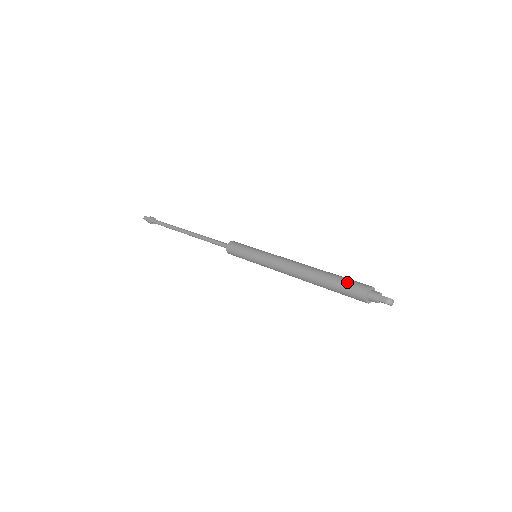
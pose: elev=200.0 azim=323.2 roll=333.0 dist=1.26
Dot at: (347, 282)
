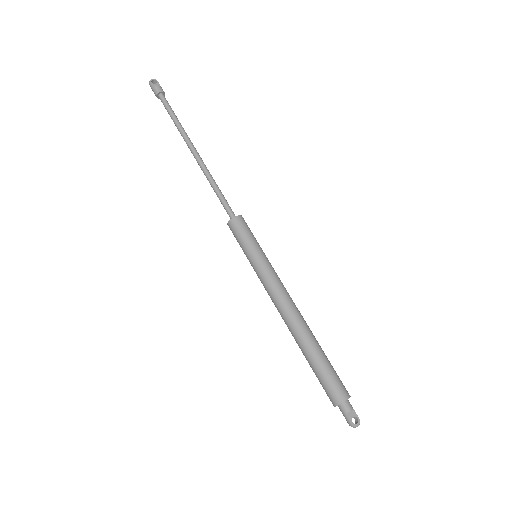
Dot at: (323, 380)
